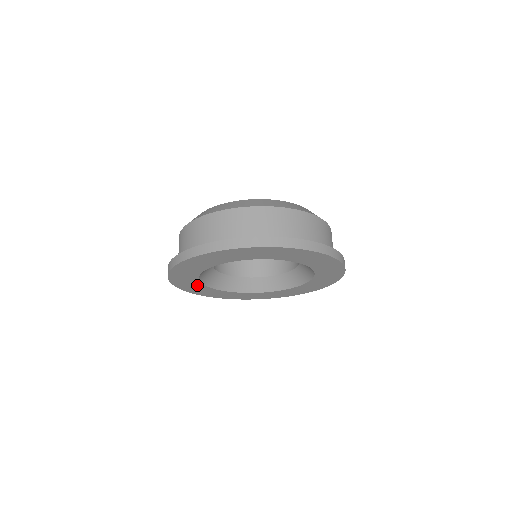
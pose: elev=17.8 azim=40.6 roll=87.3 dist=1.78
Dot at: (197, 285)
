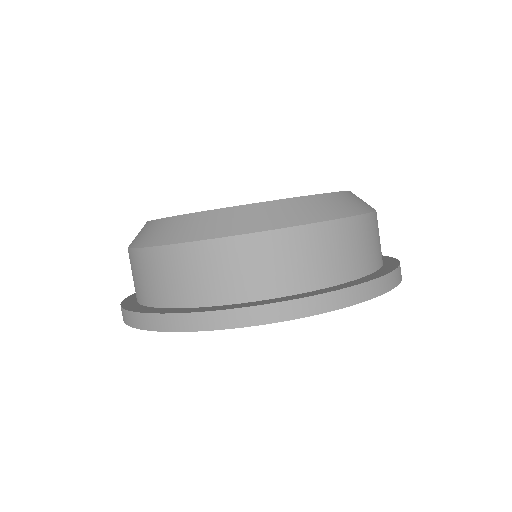
Dot at: occluded
